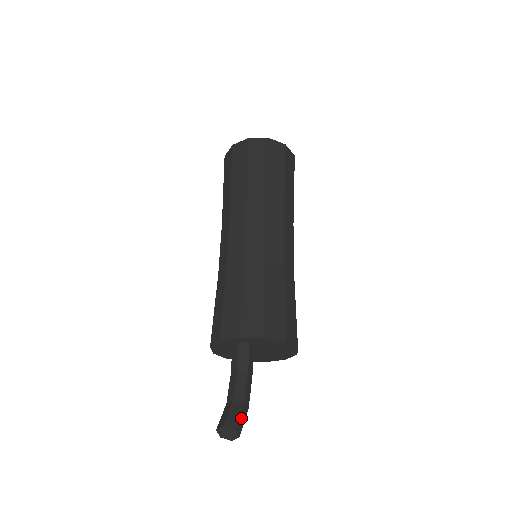
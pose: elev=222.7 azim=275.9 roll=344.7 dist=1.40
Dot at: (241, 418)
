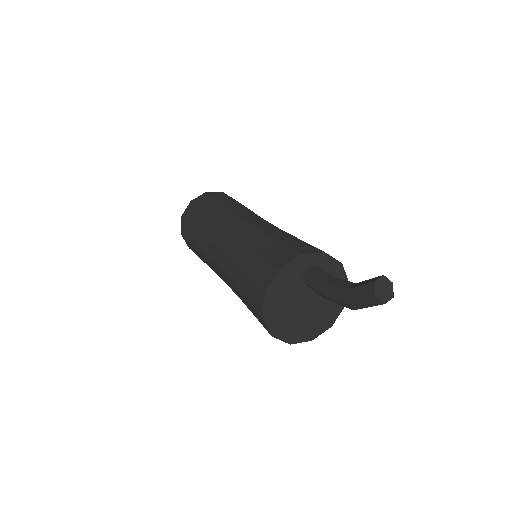
Dot at: occluded
